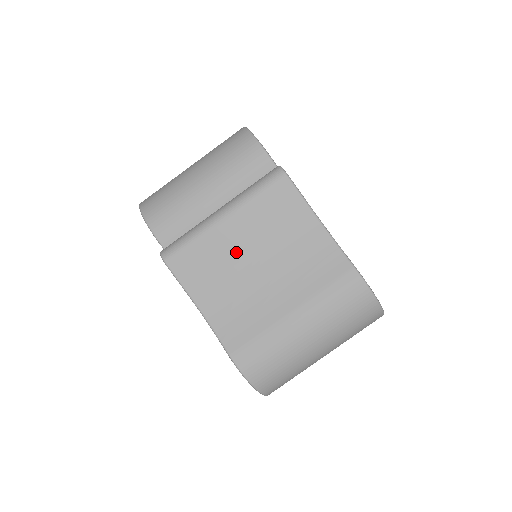
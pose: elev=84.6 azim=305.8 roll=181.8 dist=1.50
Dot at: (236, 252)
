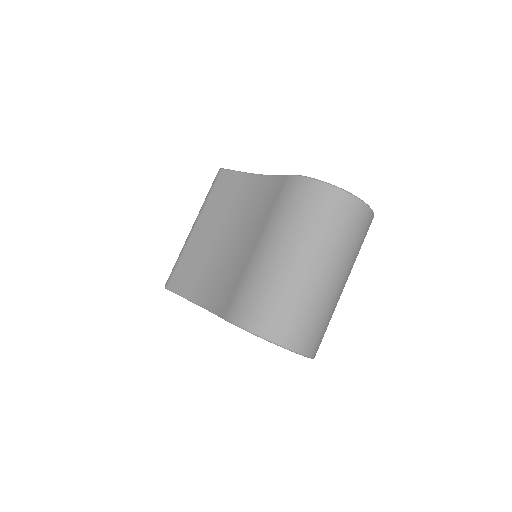
Dot at: (209, 242)
